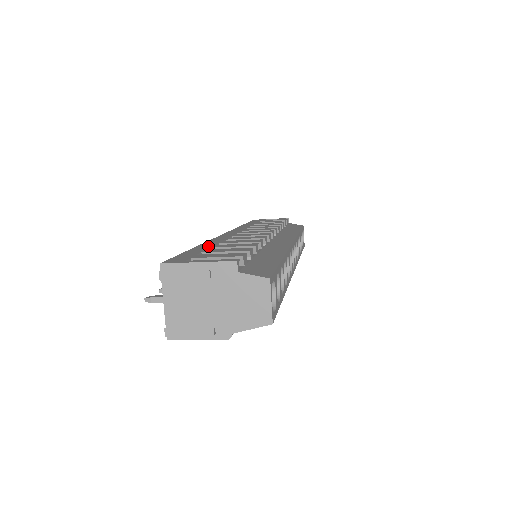
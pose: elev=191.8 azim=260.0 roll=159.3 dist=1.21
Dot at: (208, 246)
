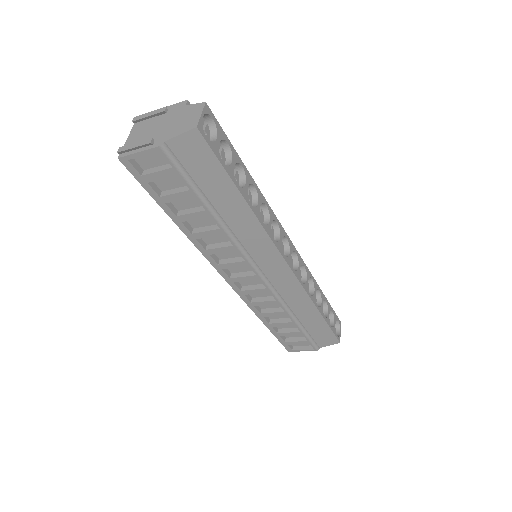
Dot at: occluded
